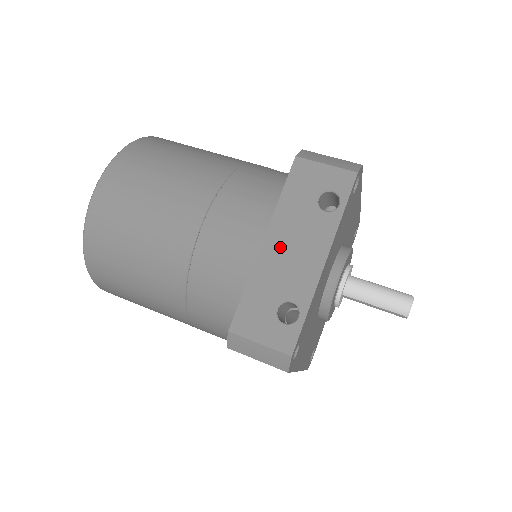
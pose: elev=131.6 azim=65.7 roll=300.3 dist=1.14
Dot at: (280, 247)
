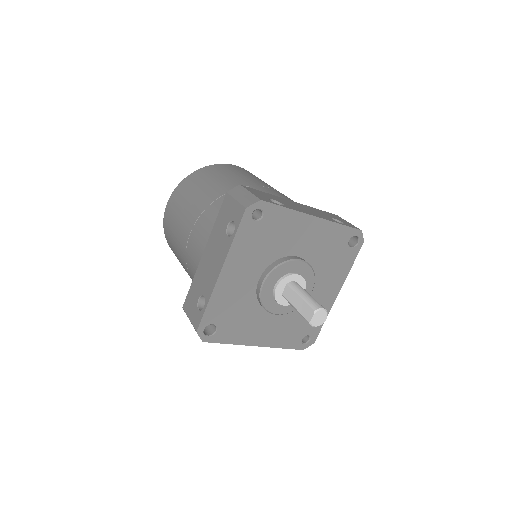
Dot at: (298, 205)
